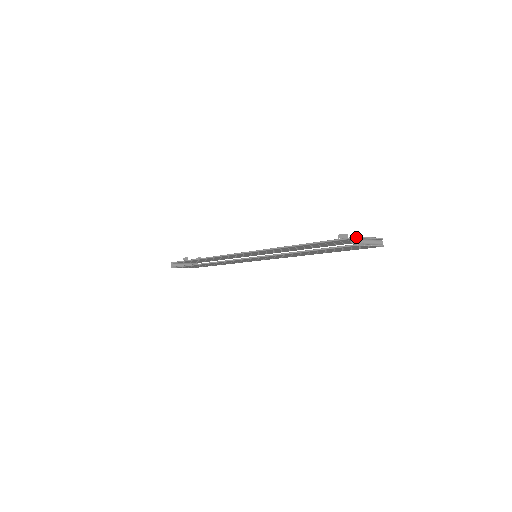
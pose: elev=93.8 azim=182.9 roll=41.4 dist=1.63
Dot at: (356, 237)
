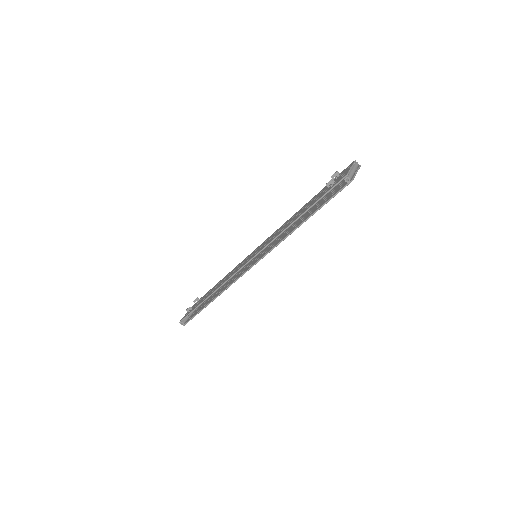
Dot at: (347, 175)
